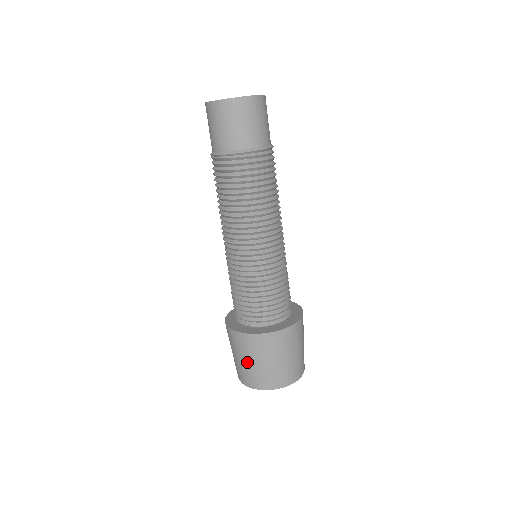
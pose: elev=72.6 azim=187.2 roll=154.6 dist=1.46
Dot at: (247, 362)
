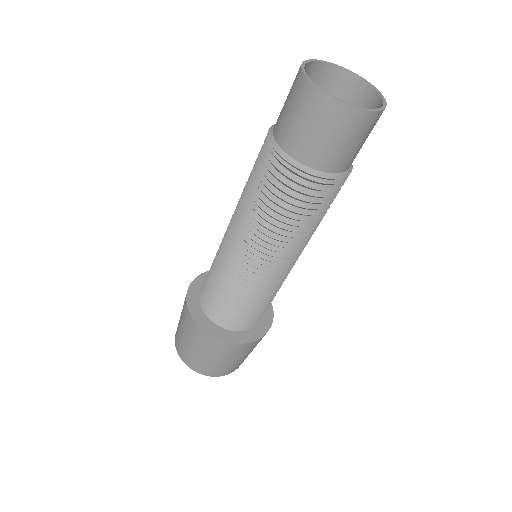
Dot at: (189, 344)
